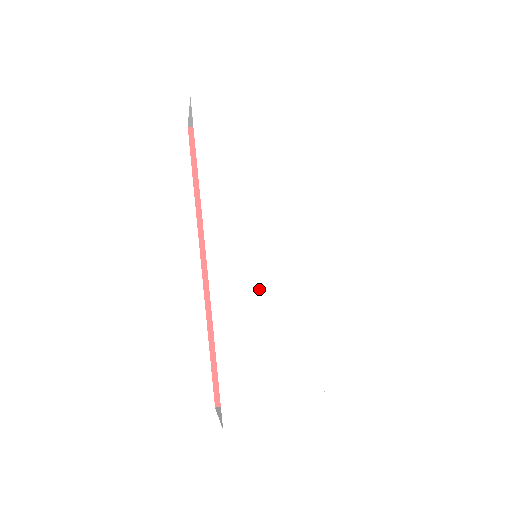
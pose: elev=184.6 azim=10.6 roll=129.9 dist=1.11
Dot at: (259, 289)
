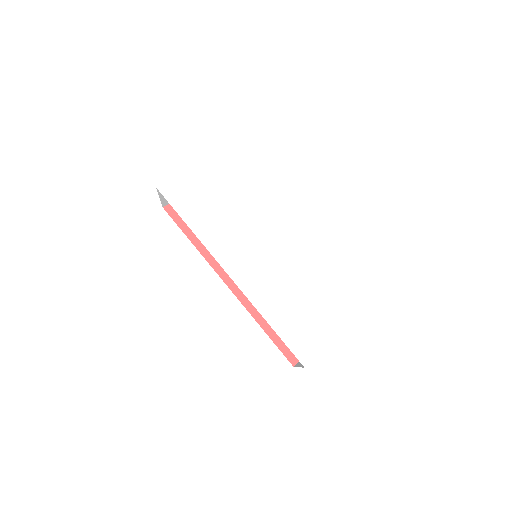
Dot at: (270, 272)
